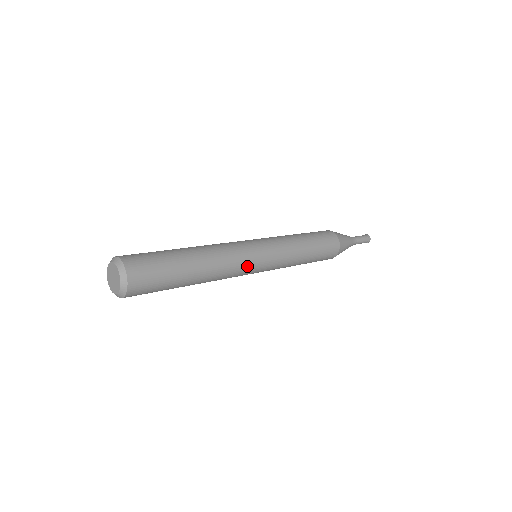
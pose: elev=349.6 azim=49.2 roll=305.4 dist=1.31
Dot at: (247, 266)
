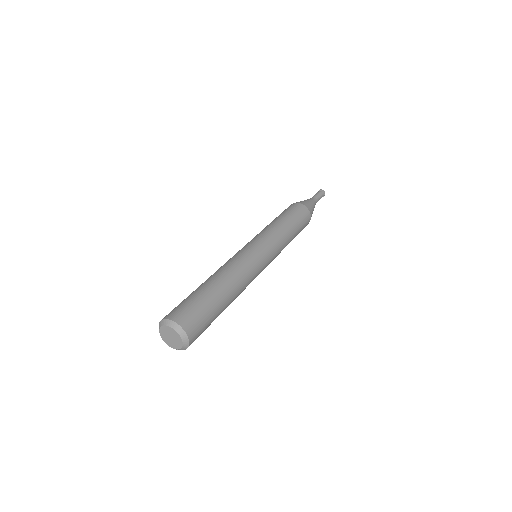
Dot at: occluded
